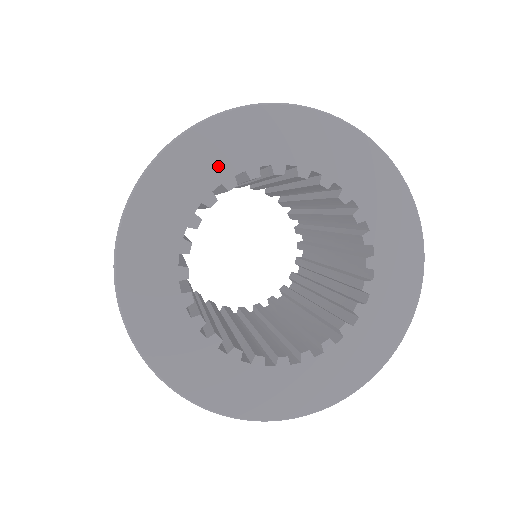
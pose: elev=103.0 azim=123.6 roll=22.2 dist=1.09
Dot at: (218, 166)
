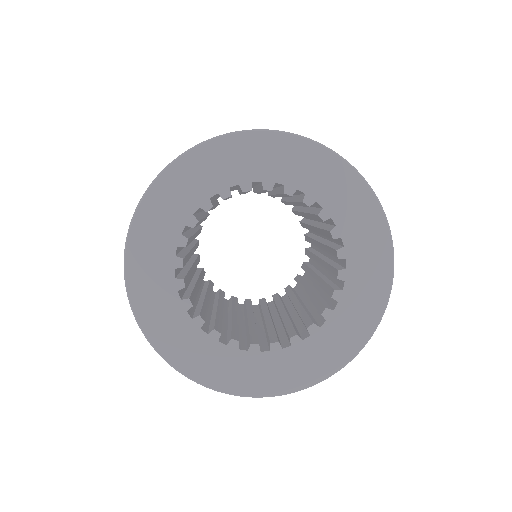
Dot at: (194, 193)
